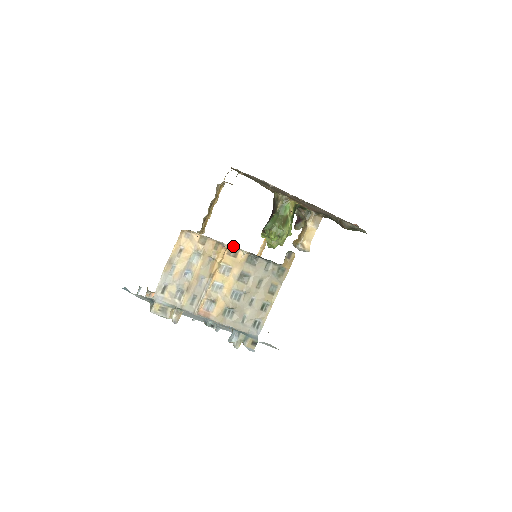
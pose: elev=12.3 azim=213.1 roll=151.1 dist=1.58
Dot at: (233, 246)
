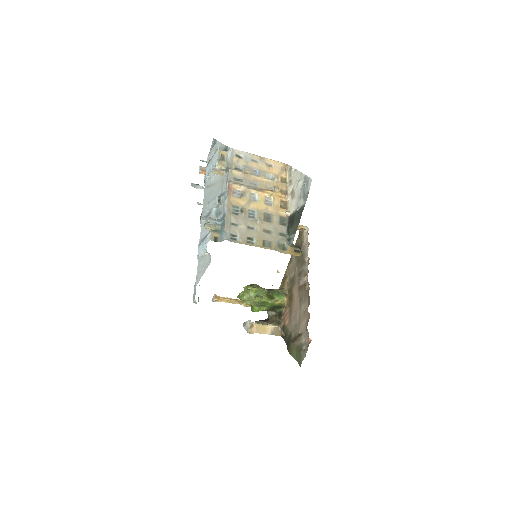
Dot at: (288, 203)
